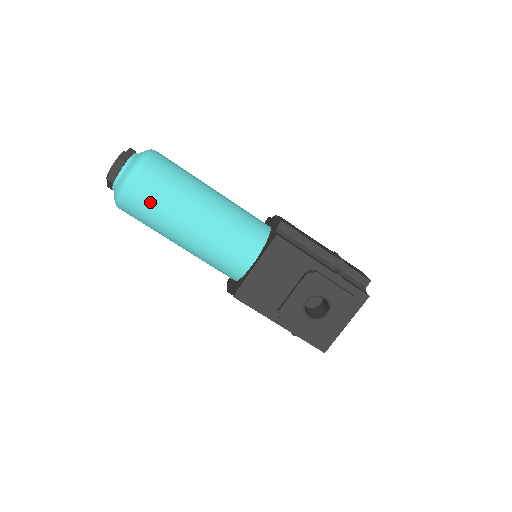
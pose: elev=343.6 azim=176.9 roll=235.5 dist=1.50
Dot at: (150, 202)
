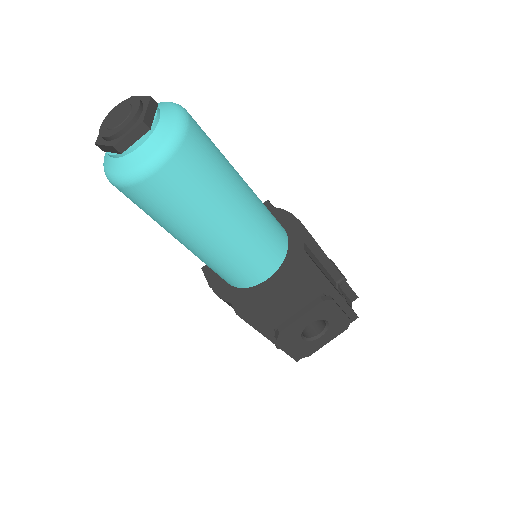
Dot at: (176, 198)
